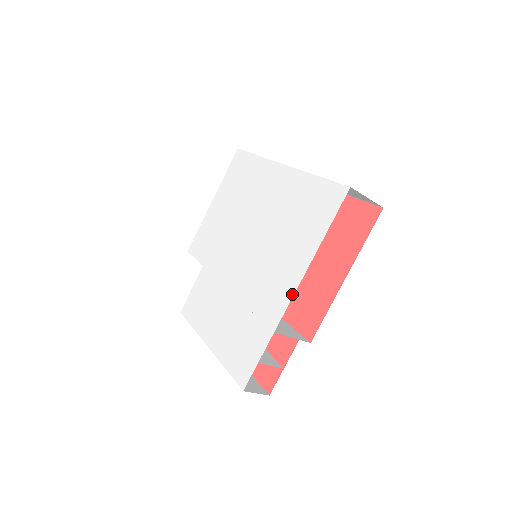
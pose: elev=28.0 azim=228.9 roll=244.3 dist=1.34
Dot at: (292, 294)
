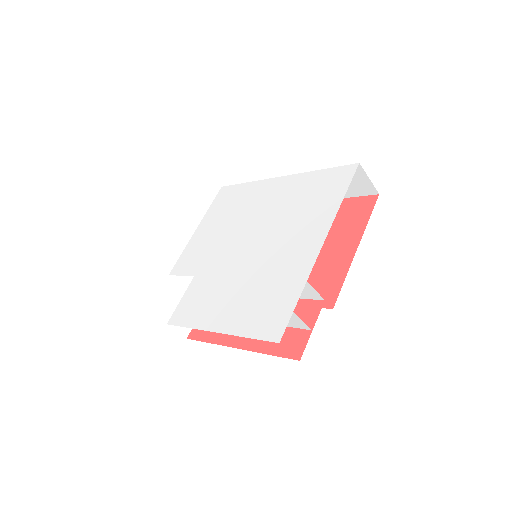
Dot at: (320, 246)
